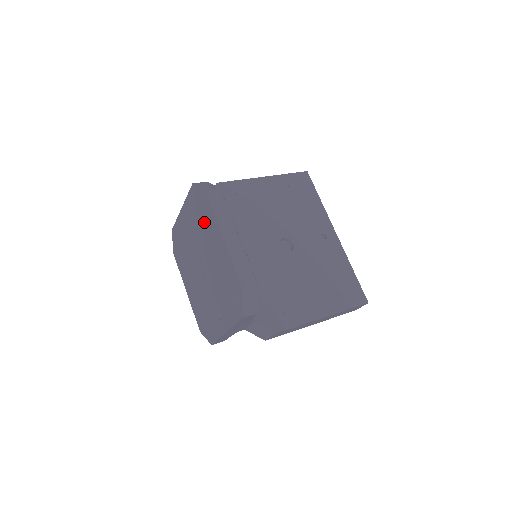
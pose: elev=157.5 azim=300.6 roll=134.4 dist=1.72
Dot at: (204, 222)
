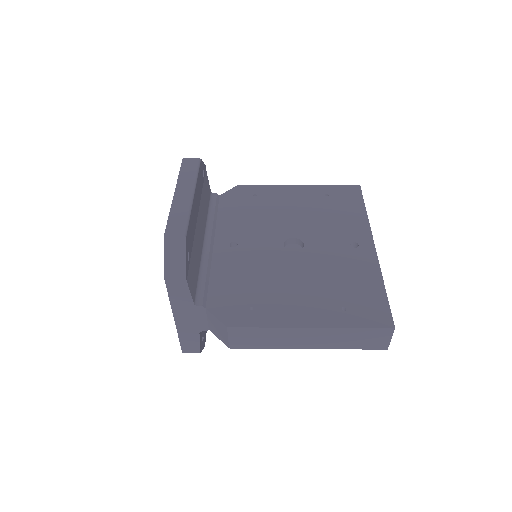
Dot at: occluded
